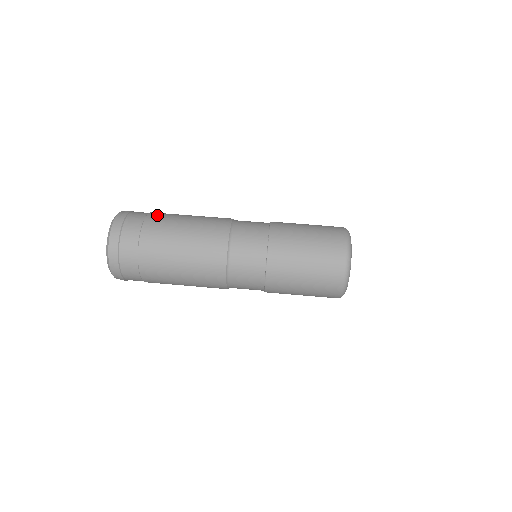
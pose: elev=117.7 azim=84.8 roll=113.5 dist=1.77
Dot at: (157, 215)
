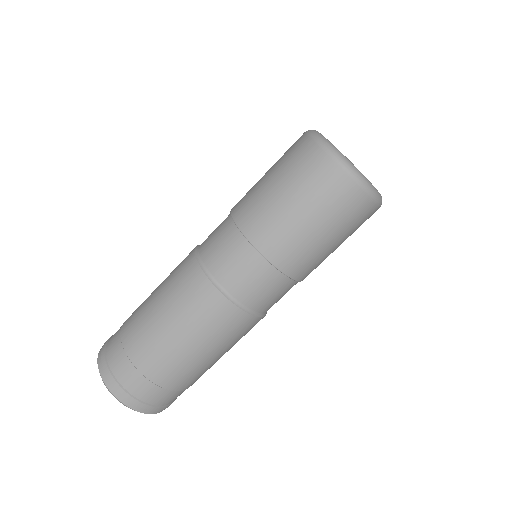
Dot at: (169, 379)
